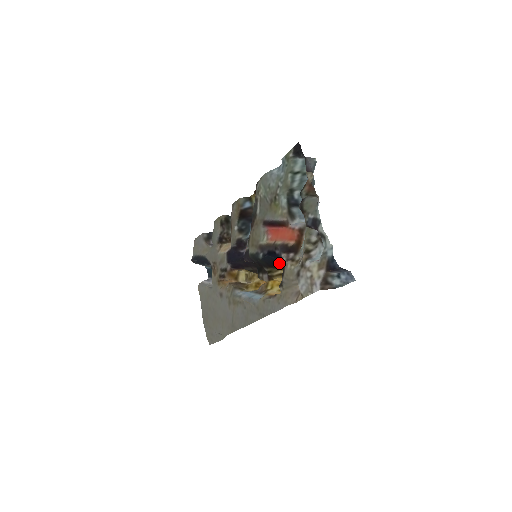
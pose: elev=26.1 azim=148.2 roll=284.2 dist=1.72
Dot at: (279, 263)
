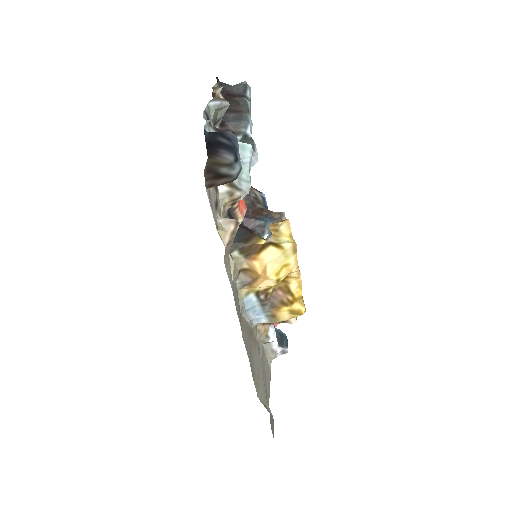
Dot at: occluded
